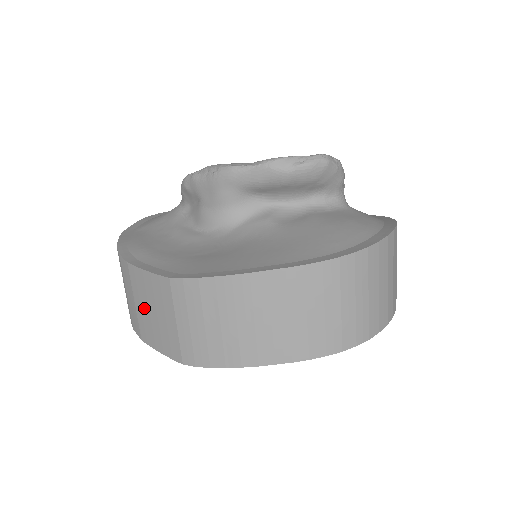
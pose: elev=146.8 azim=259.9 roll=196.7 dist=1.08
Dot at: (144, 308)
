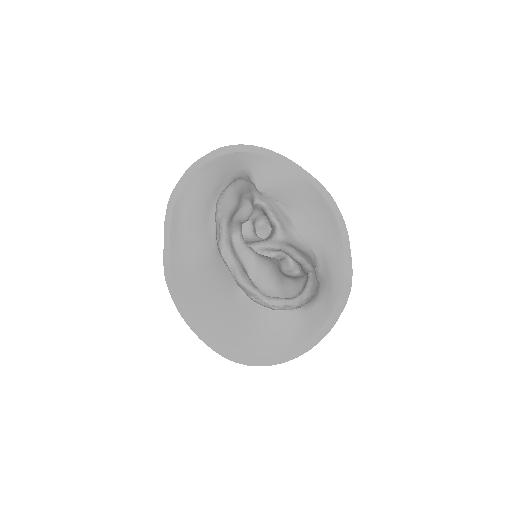
Dot at: occluded
